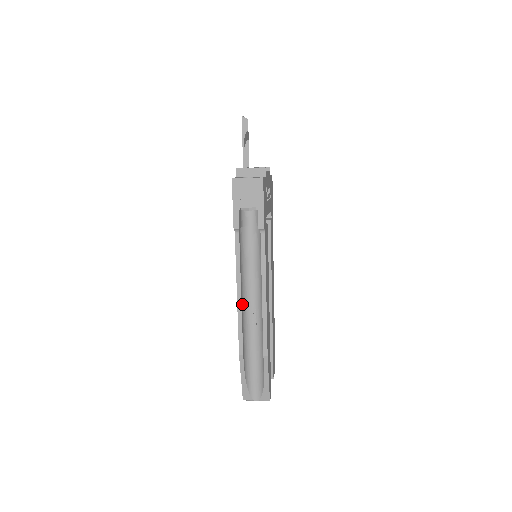
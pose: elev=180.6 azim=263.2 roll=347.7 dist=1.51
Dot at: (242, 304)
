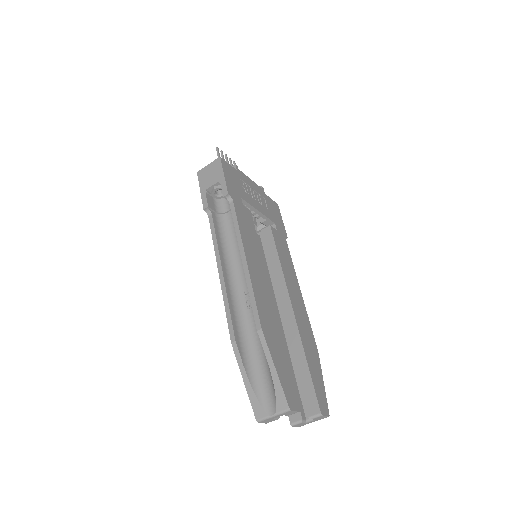
Dot at: (228, 285)
